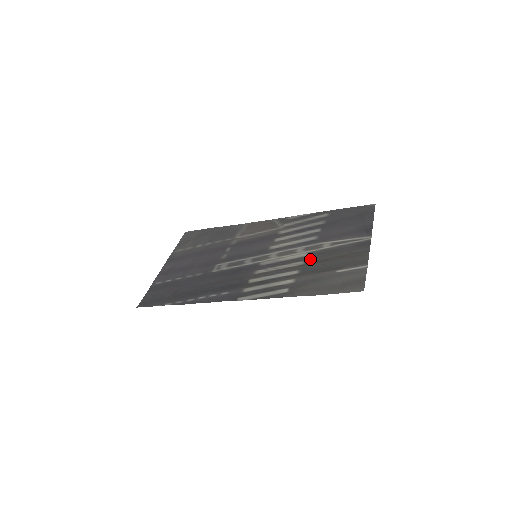
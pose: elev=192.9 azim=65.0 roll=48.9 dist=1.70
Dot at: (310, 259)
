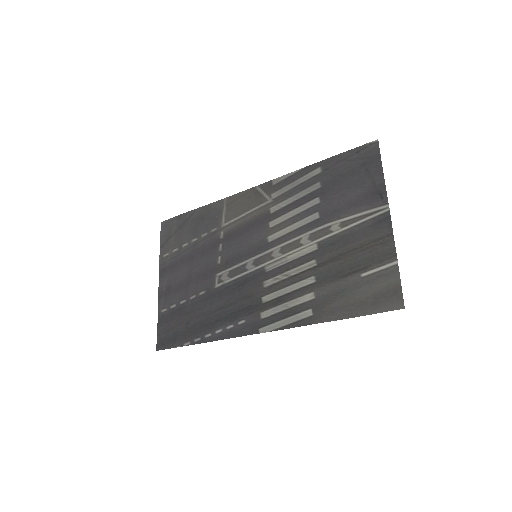
Dot at: (322, 255)
